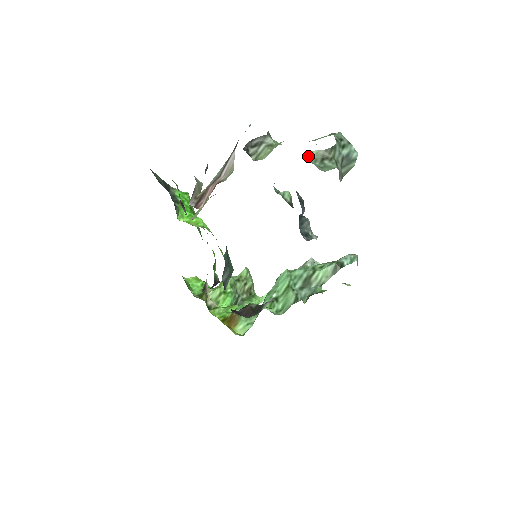
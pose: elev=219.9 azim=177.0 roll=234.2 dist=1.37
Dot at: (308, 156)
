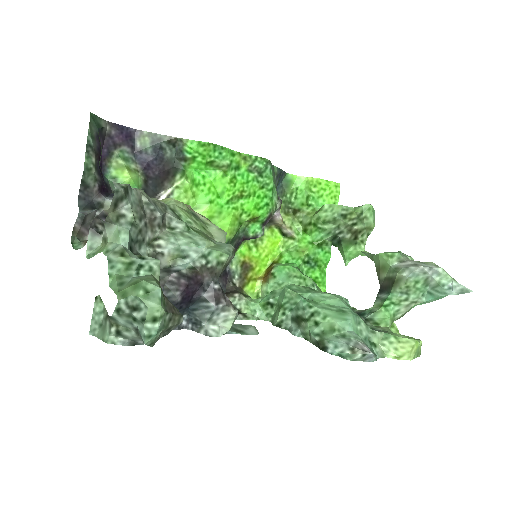
Dot at: (100, 299)
